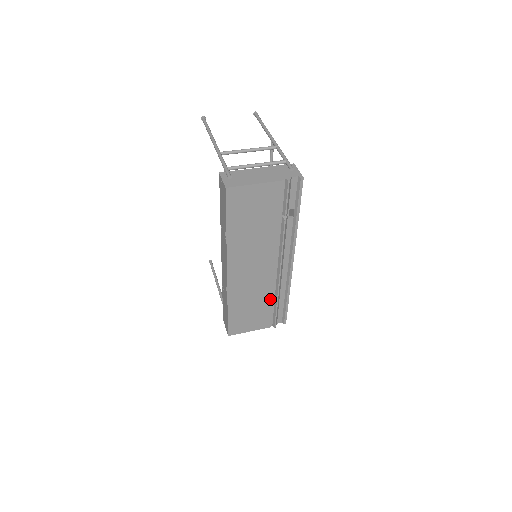
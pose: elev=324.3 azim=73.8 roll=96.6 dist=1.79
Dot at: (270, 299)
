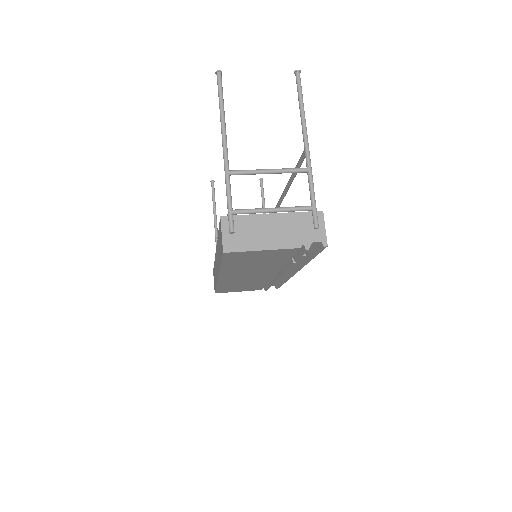
Dot at: (264, 283)
